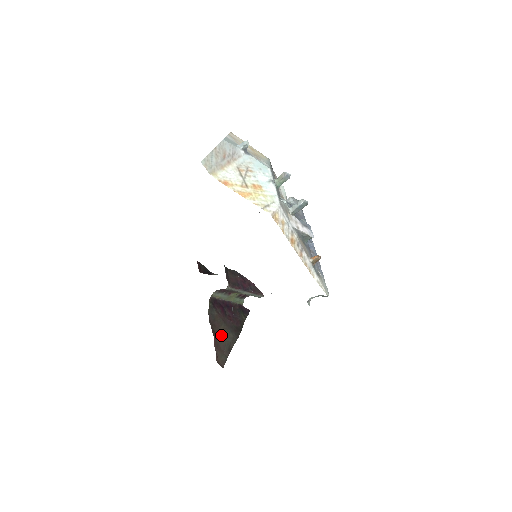
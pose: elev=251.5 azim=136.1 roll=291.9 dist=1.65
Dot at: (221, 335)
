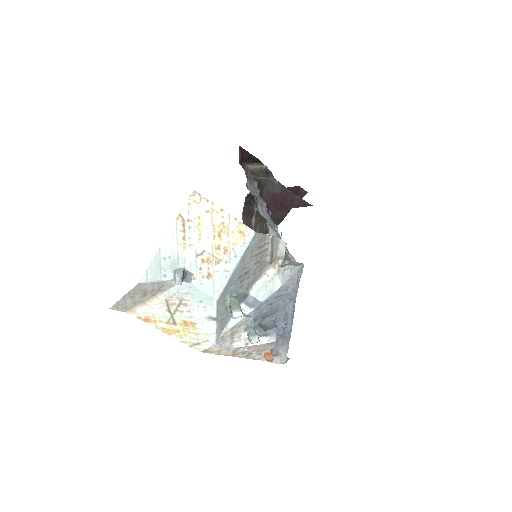
Dot at: (256, 225)
